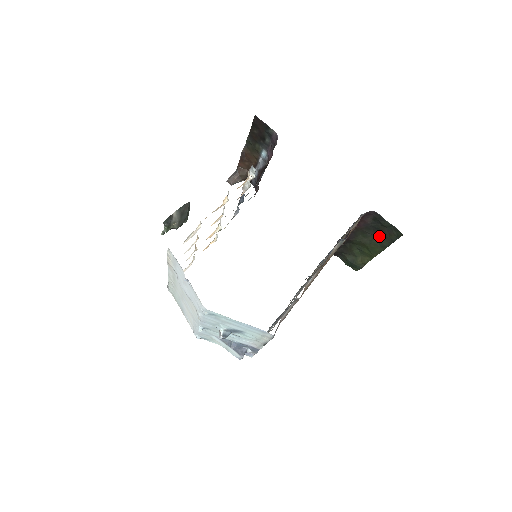
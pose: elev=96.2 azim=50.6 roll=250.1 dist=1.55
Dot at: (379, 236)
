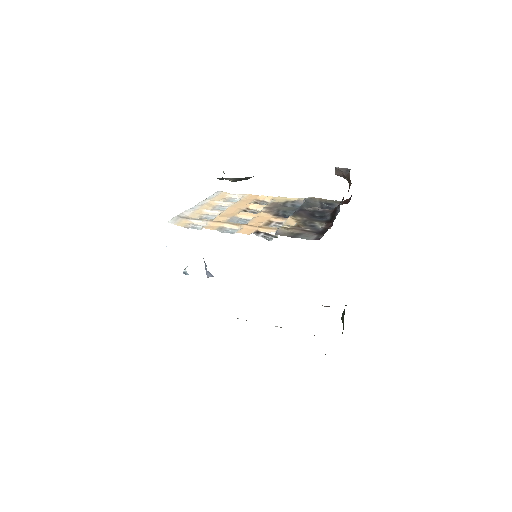
Dot at: occluded
